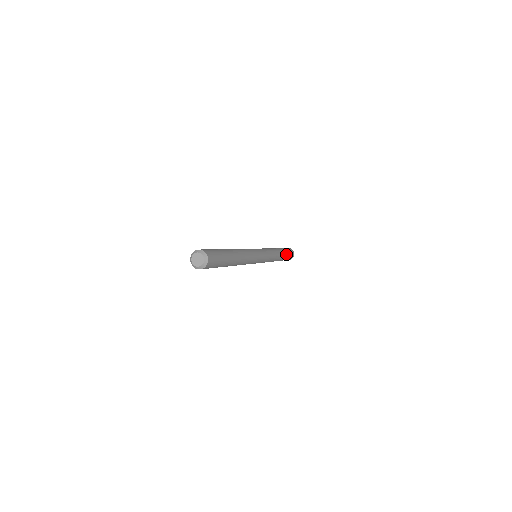
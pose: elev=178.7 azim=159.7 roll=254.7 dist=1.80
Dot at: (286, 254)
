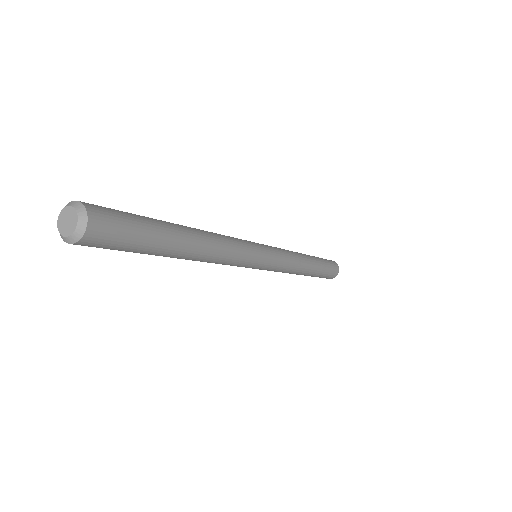
Dot at: (319, 273)
